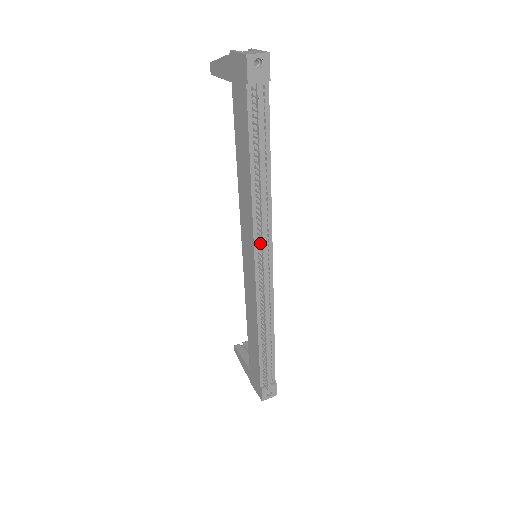
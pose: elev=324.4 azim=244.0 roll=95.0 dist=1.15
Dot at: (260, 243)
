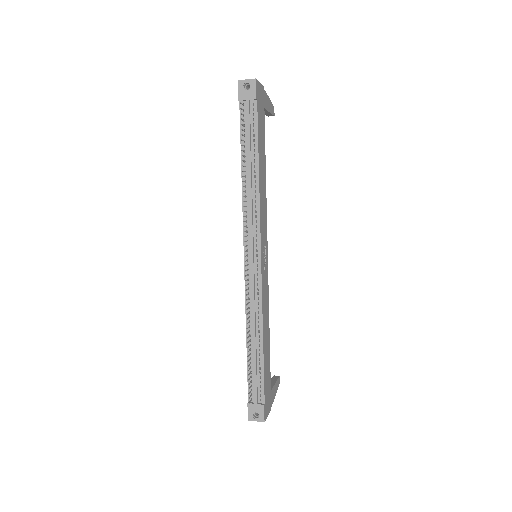
Dot at: (249, 236)
